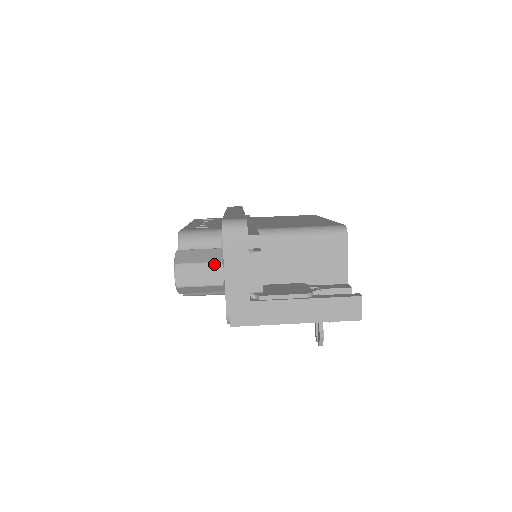
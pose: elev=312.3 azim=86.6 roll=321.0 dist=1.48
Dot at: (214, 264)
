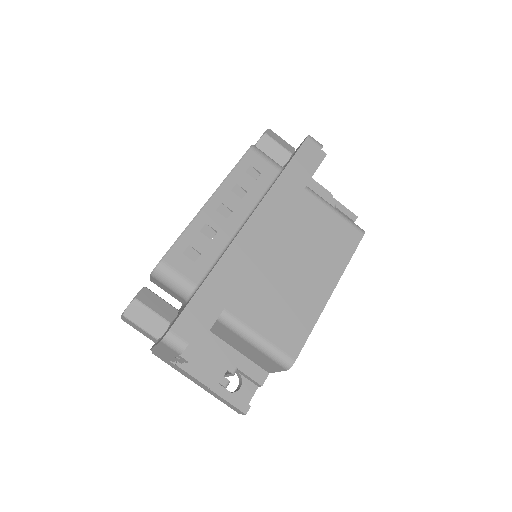
Dot at: (151, 336)
